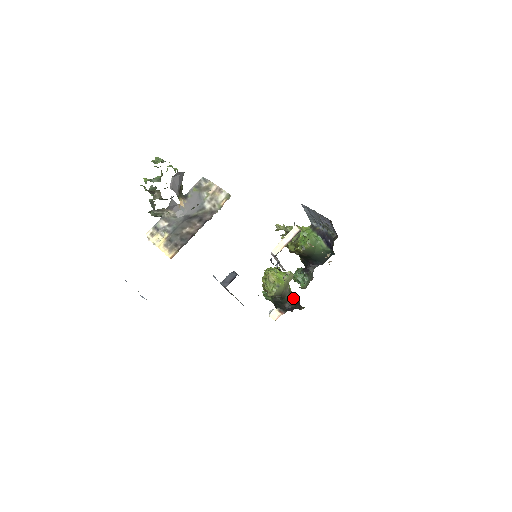
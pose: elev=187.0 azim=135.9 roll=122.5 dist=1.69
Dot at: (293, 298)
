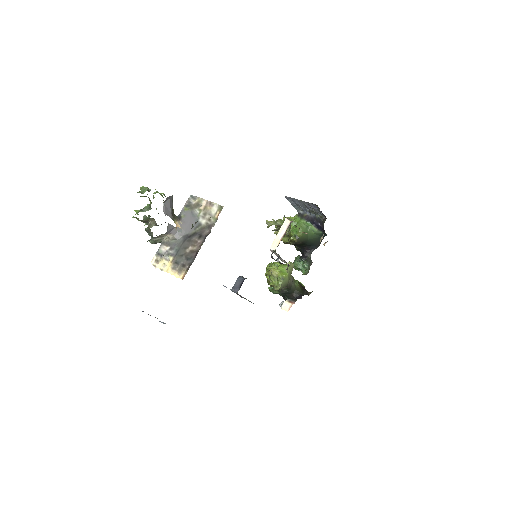
Dot at: (298, 286)
